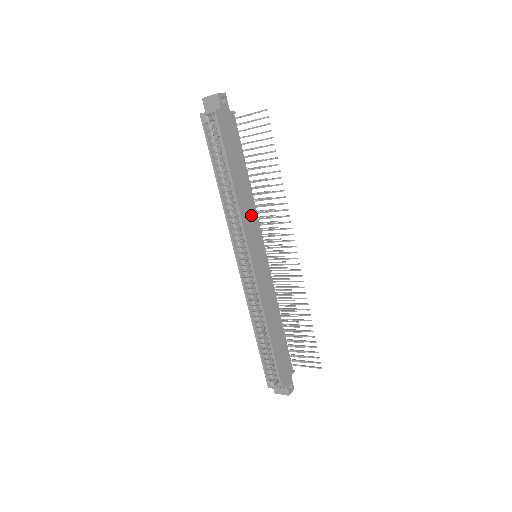
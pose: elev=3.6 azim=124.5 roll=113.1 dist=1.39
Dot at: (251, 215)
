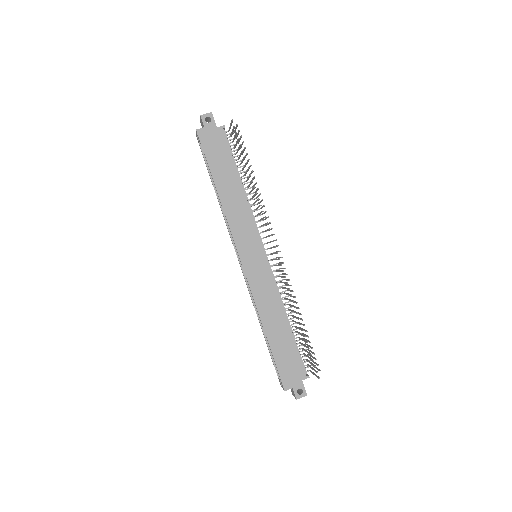
Dot at: (243, 218)
